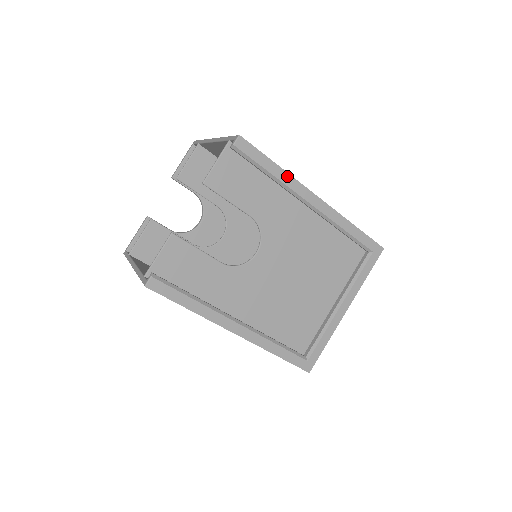
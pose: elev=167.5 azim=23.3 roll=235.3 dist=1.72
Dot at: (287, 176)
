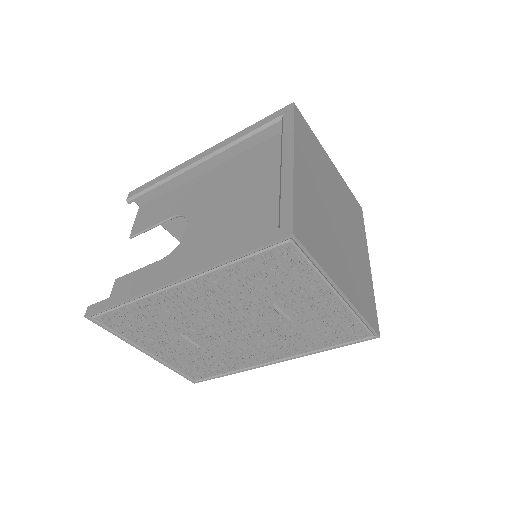
Dot at: (170, 172)
